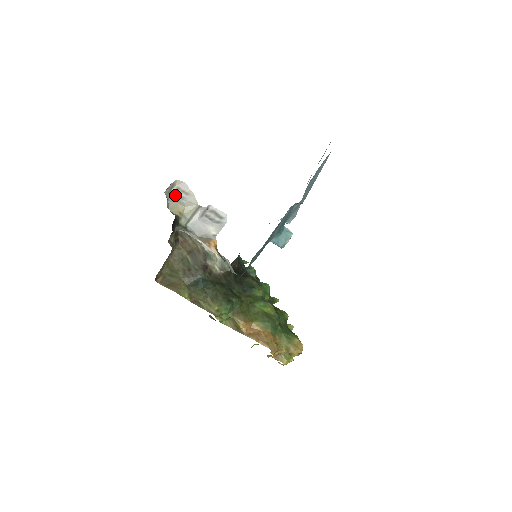
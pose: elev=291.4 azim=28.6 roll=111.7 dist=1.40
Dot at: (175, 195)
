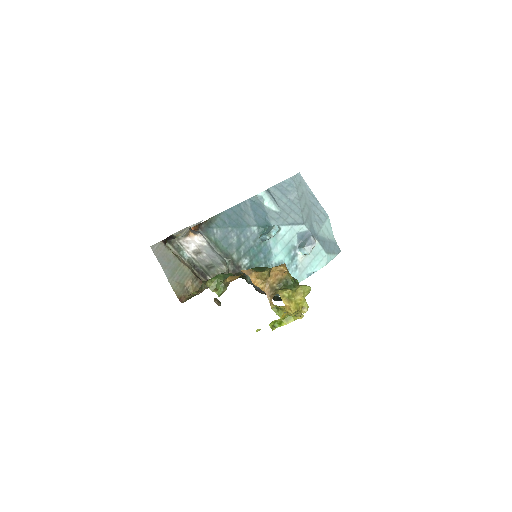
Dot at: occluded
